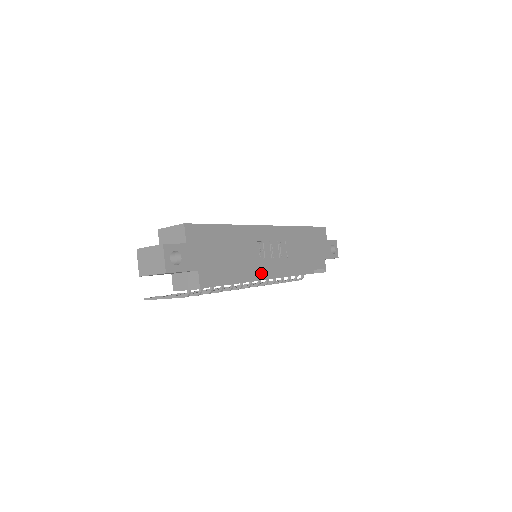
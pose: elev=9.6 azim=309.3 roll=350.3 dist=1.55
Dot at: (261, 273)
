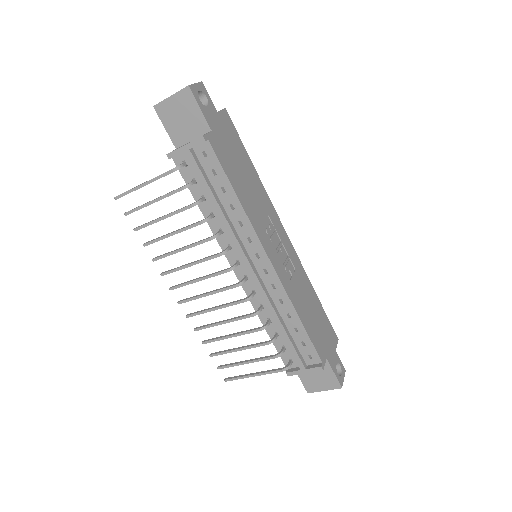
Dot at: (259, 236)
